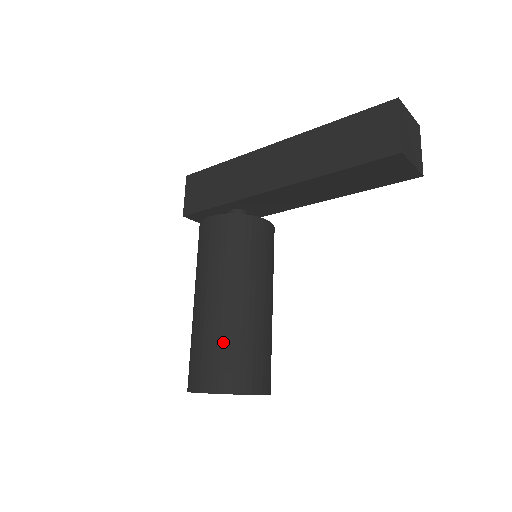
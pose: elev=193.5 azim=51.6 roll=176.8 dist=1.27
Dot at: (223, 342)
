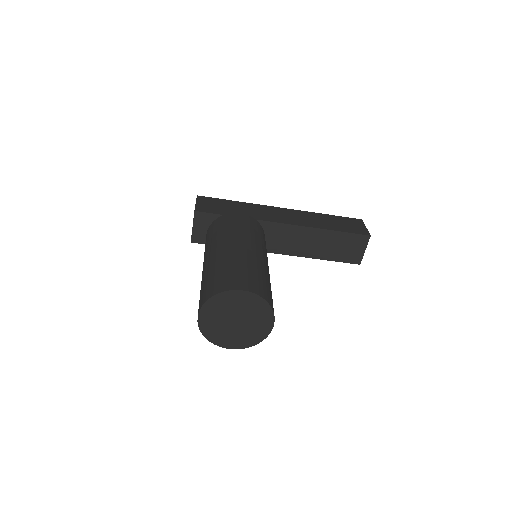
Dot at: (259, 272)
